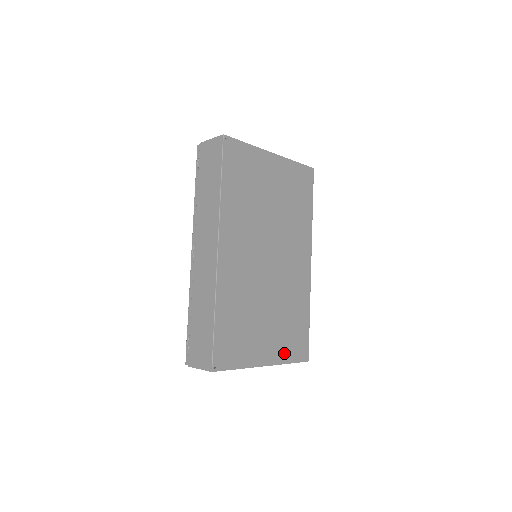
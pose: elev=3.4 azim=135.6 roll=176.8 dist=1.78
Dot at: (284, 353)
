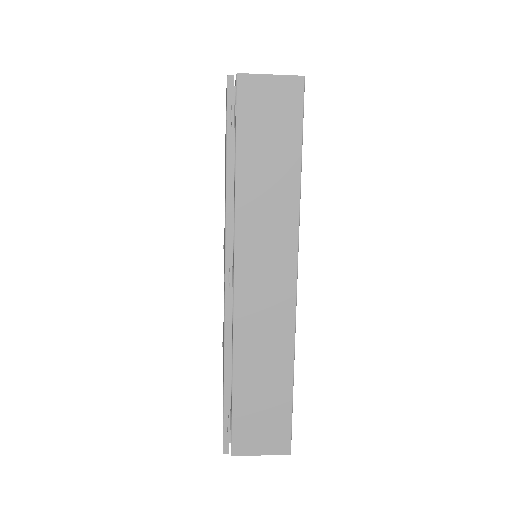
Dot at: occluded
